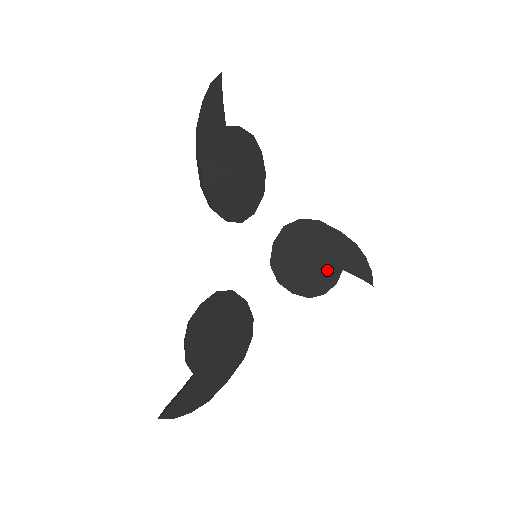
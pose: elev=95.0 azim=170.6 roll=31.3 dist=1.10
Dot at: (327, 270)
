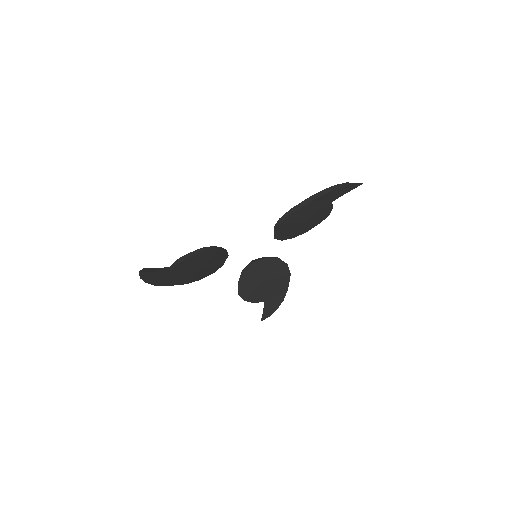
Dot at: (261, 294)
